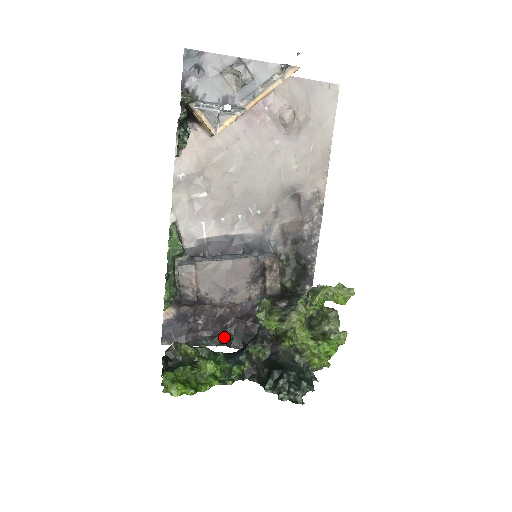
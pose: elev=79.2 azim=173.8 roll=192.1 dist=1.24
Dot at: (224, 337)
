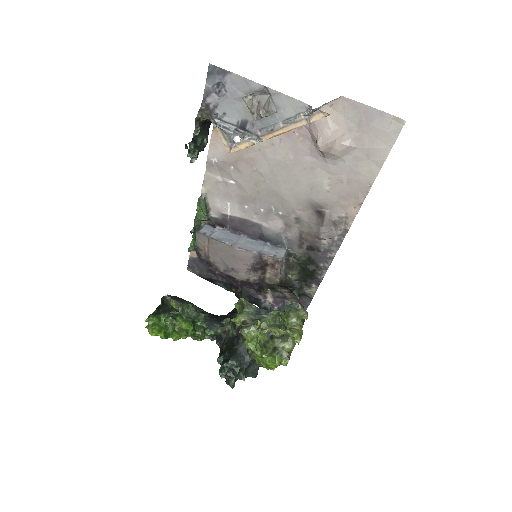
Dot at: (234, 287)
